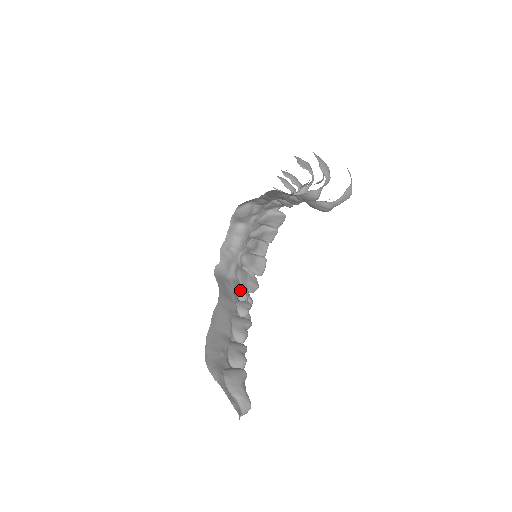
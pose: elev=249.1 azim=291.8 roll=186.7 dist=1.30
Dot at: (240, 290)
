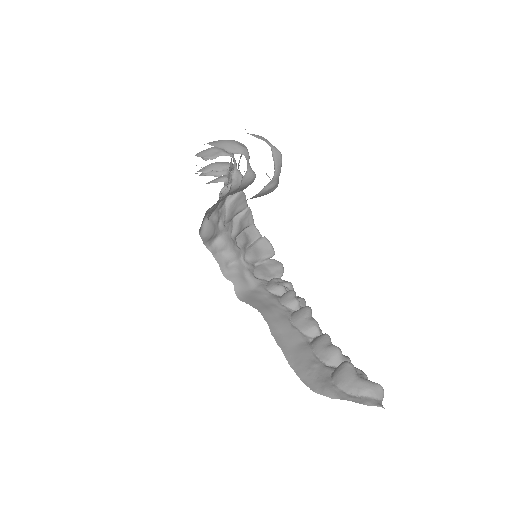
Dot at: (272, 288)
